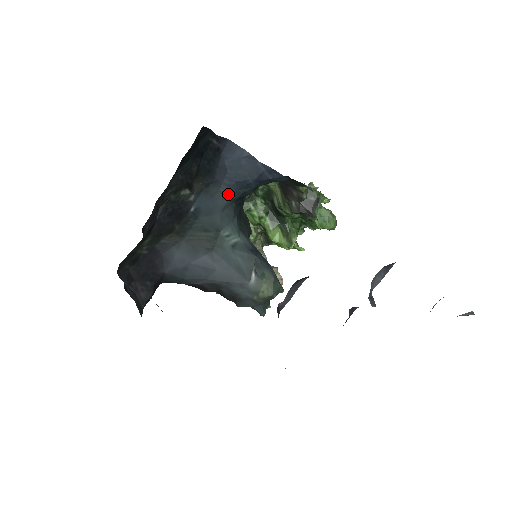
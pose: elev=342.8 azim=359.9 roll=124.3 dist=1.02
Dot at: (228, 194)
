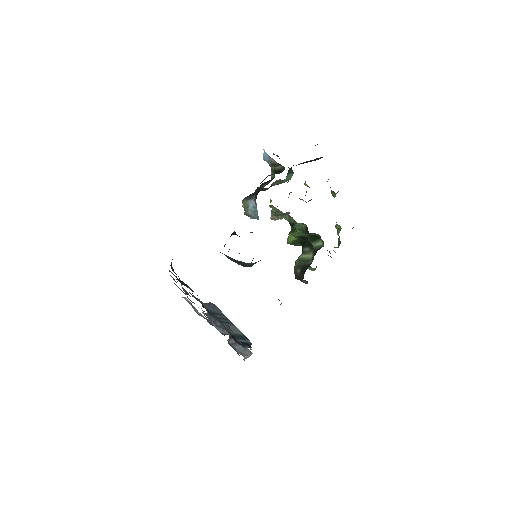
Dot at: occluded
